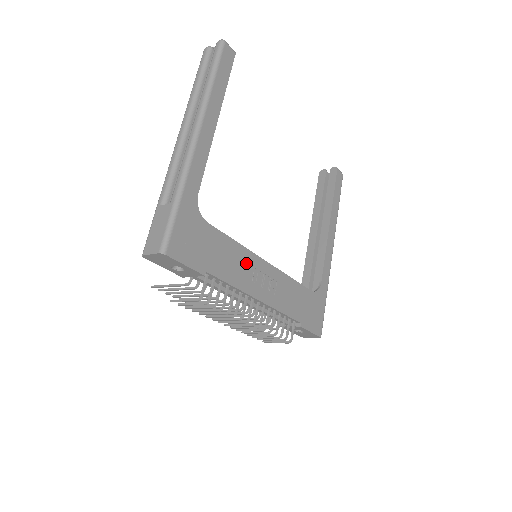
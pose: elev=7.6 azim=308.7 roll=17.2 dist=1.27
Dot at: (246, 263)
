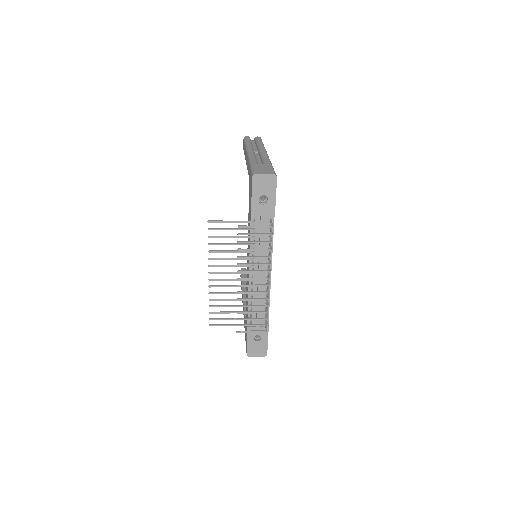
Dot at: occluded
